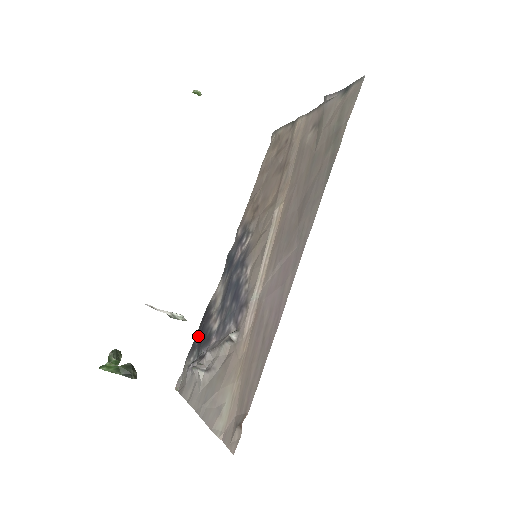
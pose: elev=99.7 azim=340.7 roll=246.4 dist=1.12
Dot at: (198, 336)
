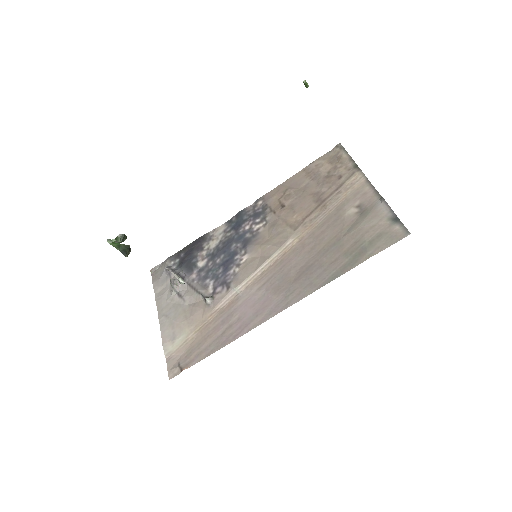
Dot at: (185, 251)
